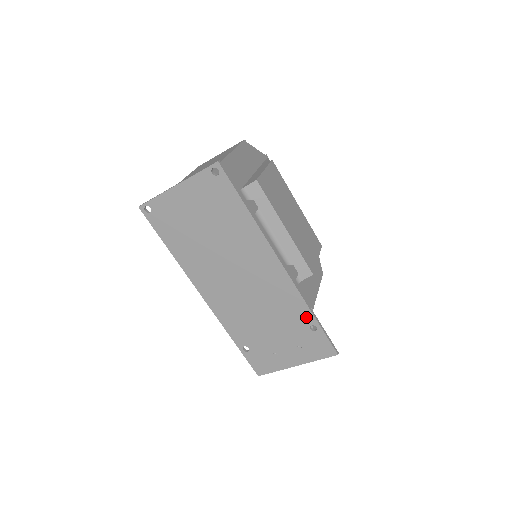
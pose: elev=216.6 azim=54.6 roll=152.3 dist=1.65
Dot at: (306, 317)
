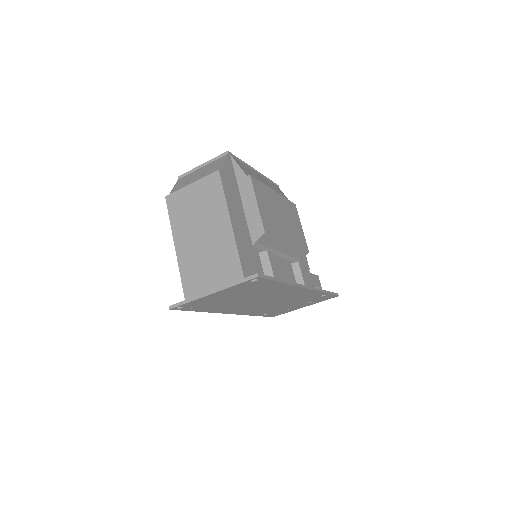
Dot at: (319, 295)
